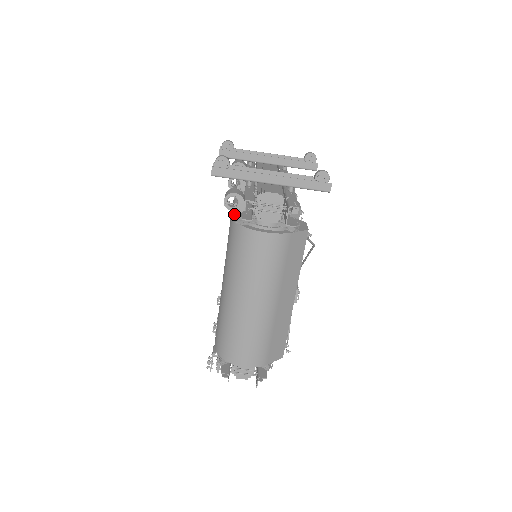
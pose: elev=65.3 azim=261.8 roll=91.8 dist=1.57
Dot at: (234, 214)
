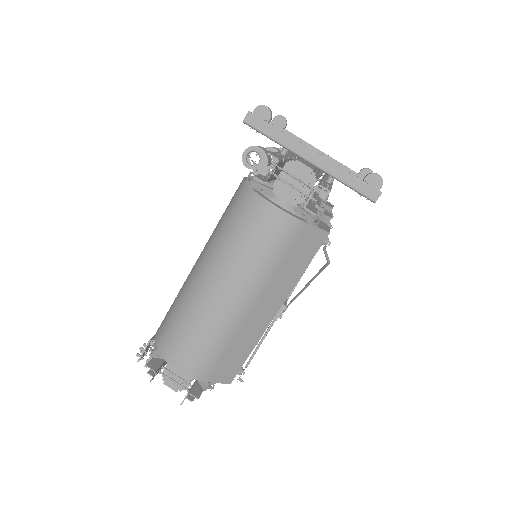
Dot at: (249, 178)
